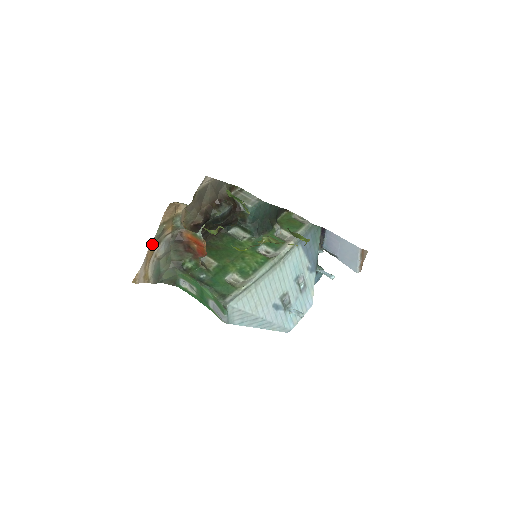
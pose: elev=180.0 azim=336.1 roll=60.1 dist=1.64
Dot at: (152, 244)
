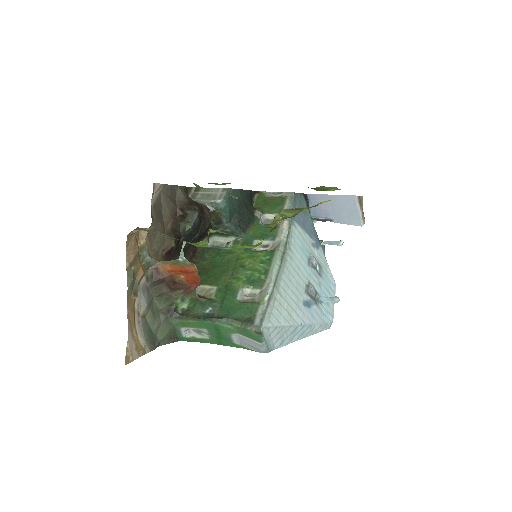
Dot at: (128, 300)
